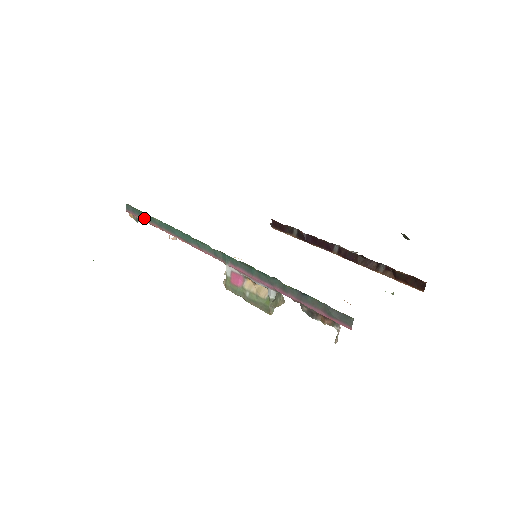
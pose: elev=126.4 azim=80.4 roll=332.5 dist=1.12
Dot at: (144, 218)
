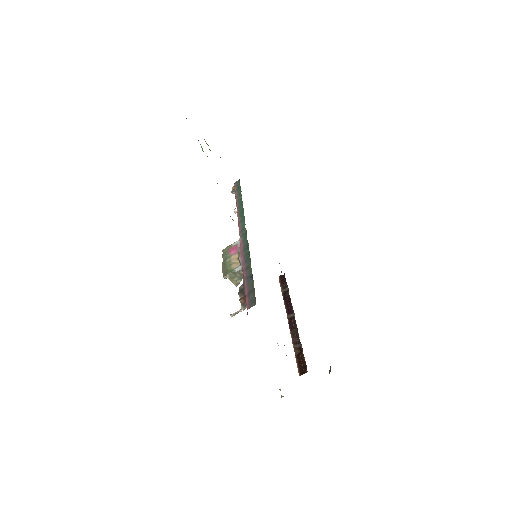
Dot at: (237, 191)
